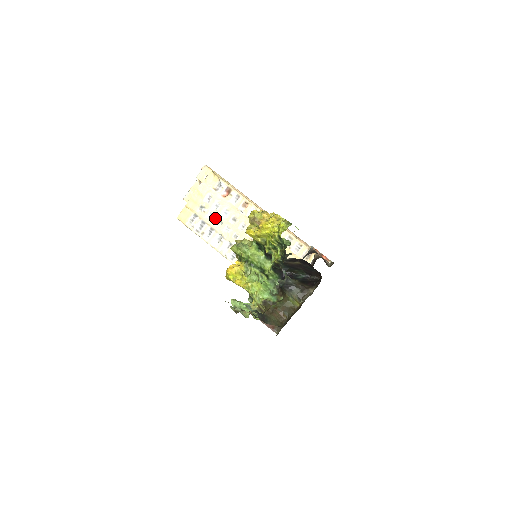
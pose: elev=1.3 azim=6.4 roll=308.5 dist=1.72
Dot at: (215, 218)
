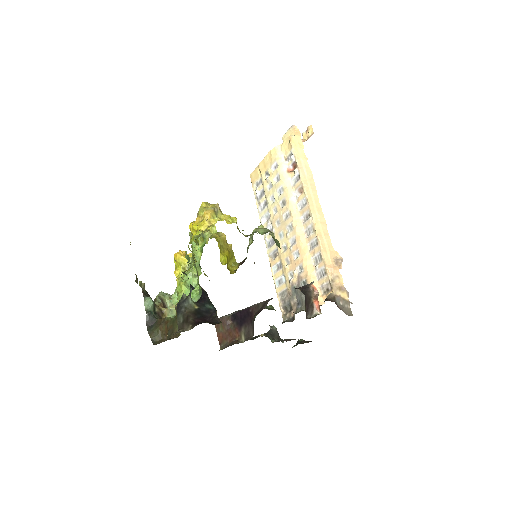
Dot at: (271, 192)
